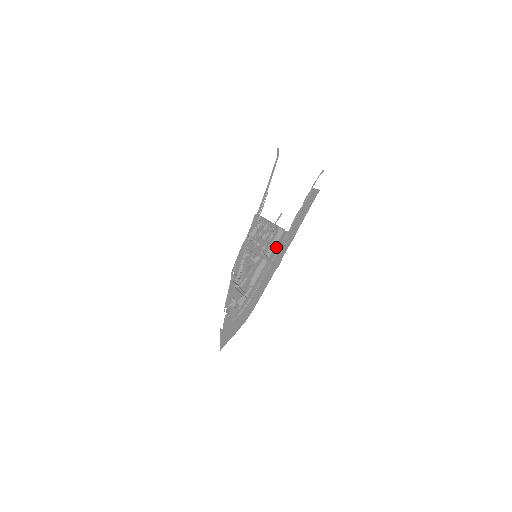
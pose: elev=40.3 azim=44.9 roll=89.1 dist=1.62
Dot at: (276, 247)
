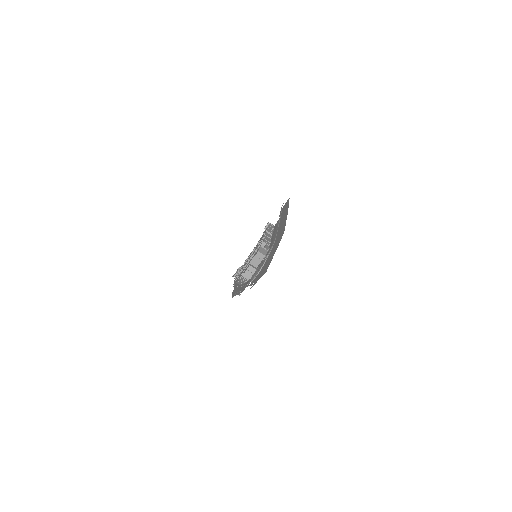
Dot at: (275, 228)
